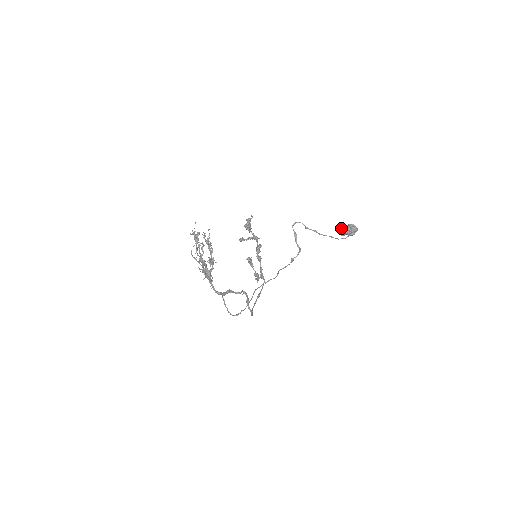
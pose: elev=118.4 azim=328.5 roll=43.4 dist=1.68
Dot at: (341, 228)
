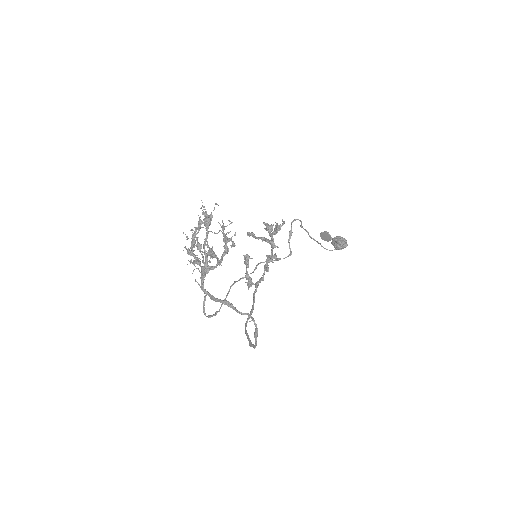
Dot at: (328, 234)
